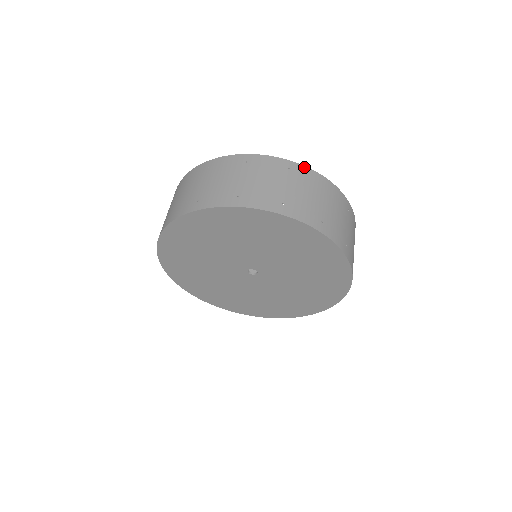
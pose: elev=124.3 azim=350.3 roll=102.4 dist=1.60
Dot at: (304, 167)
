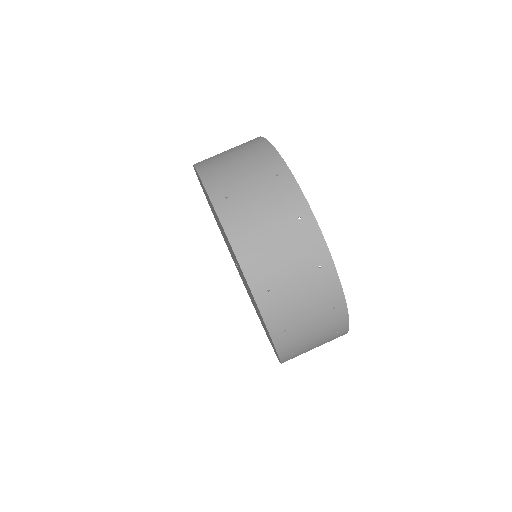
Dot at: occluded
